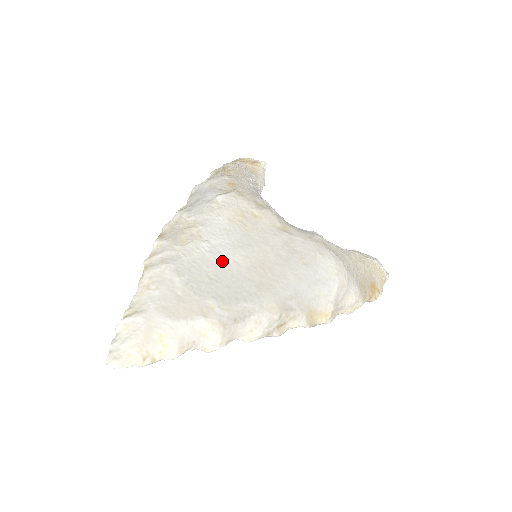
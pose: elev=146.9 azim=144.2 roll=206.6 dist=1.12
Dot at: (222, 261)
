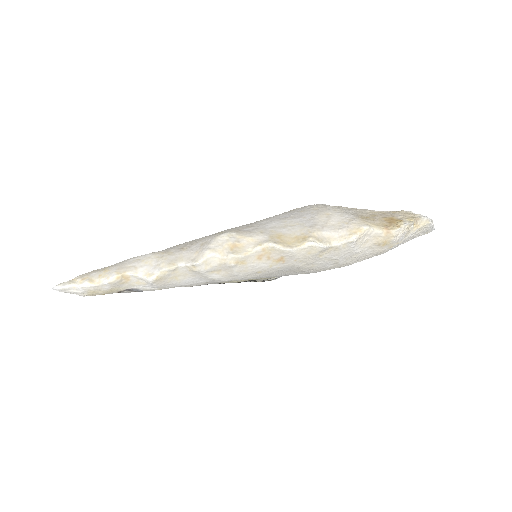
Dot at: occluded
